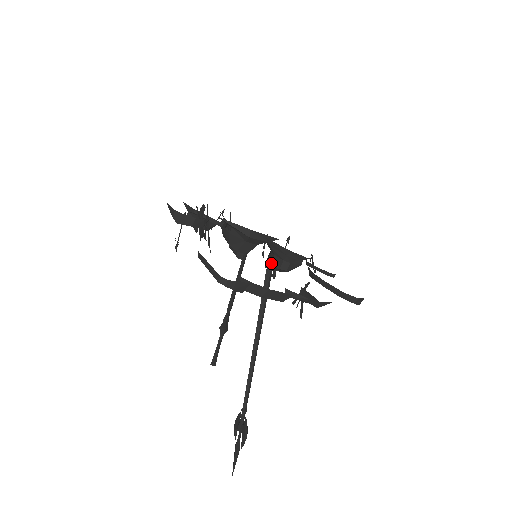
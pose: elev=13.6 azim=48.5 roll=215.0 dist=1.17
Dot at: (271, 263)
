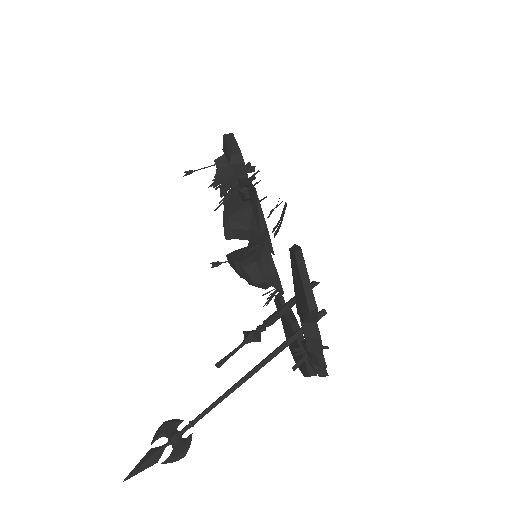
Dot at: (247, 266)
